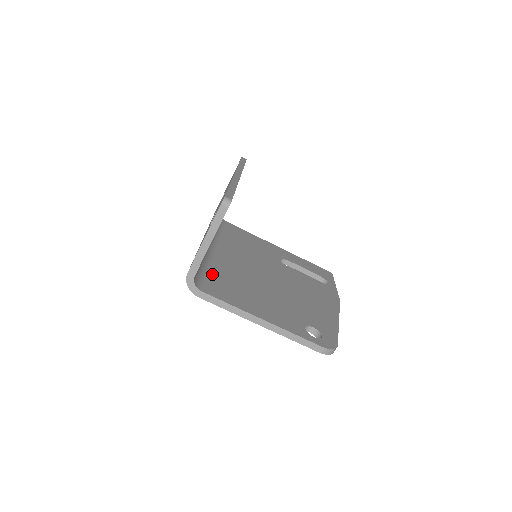
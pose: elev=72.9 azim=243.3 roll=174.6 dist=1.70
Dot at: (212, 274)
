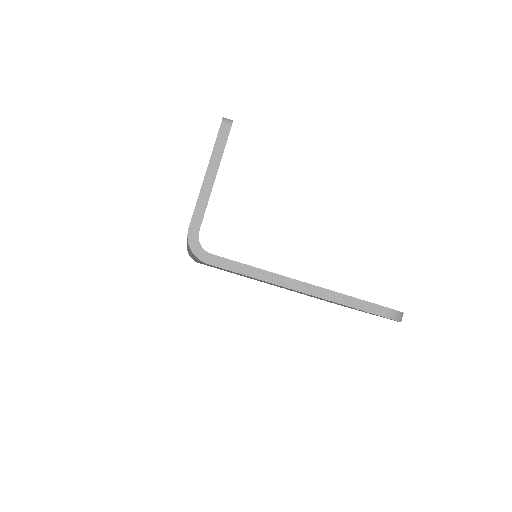
Dot at: occluded
